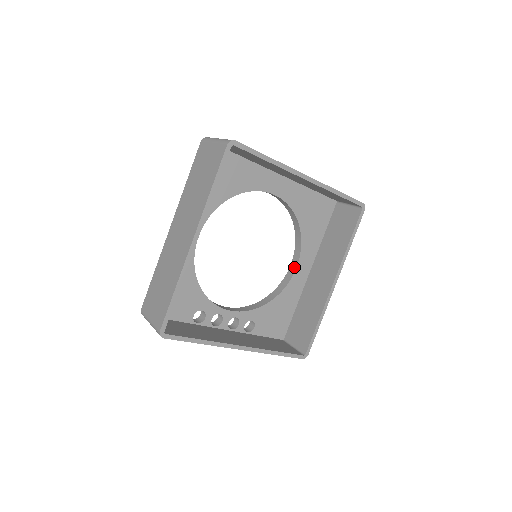
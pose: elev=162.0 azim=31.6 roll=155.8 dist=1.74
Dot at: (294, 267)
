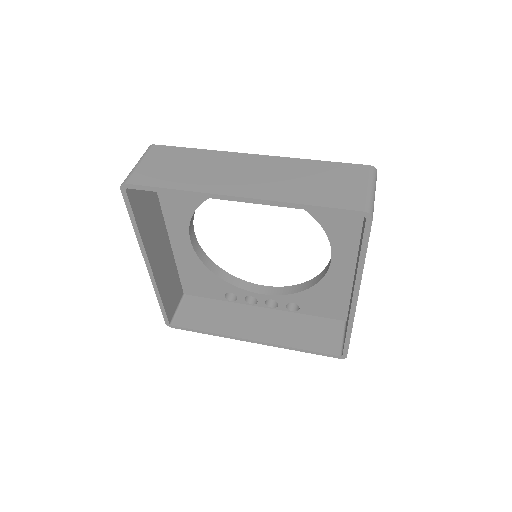
Dot at: (331, 256)
